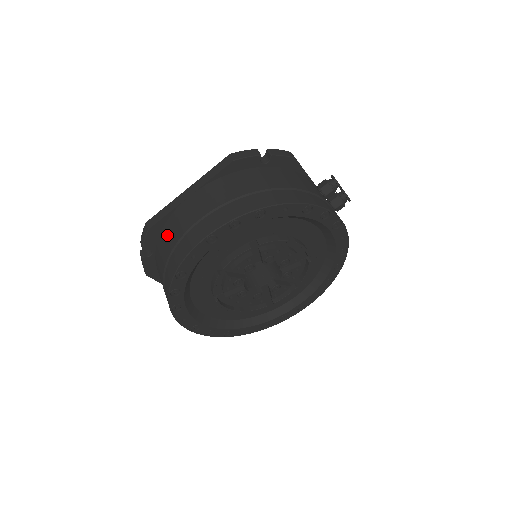
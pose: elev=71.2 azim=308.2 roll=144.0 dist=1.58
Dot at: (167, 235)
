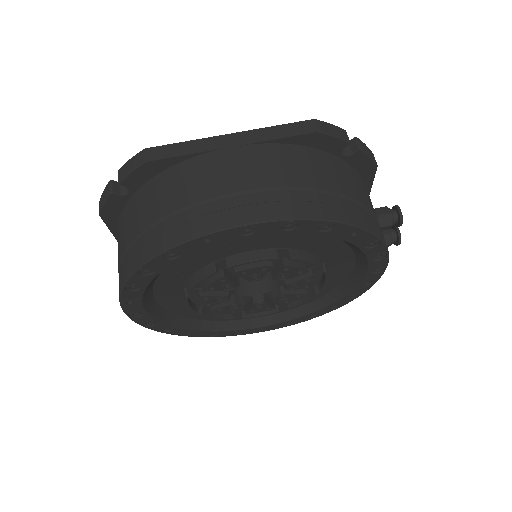
Dot at: (172, 184)
